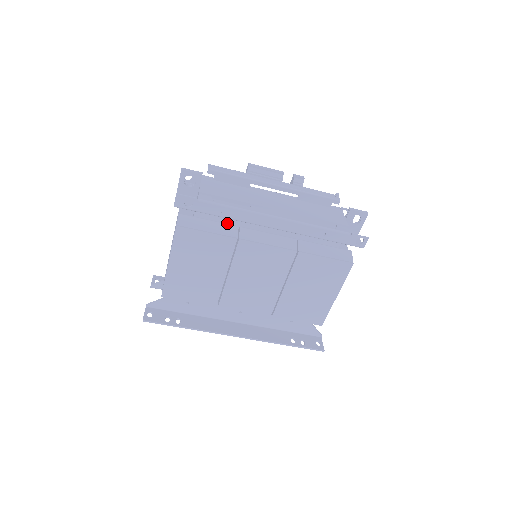
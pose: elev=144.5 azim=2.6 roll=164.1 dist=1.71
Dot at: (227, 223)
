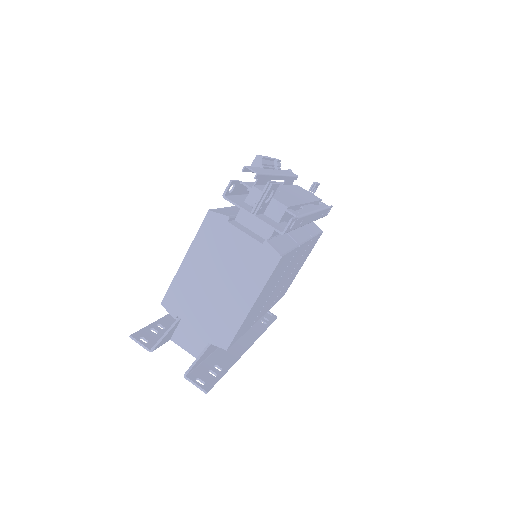
Dot at: occluded
